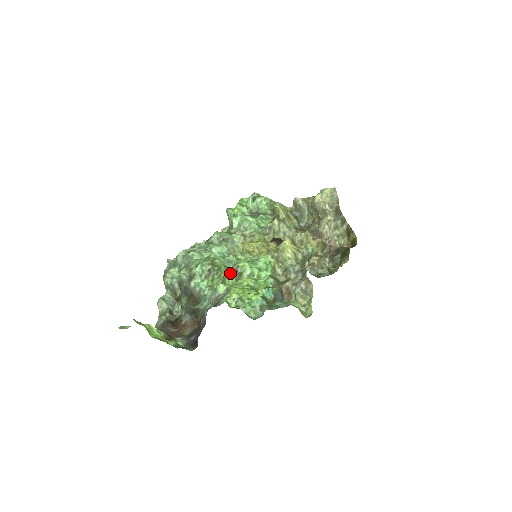
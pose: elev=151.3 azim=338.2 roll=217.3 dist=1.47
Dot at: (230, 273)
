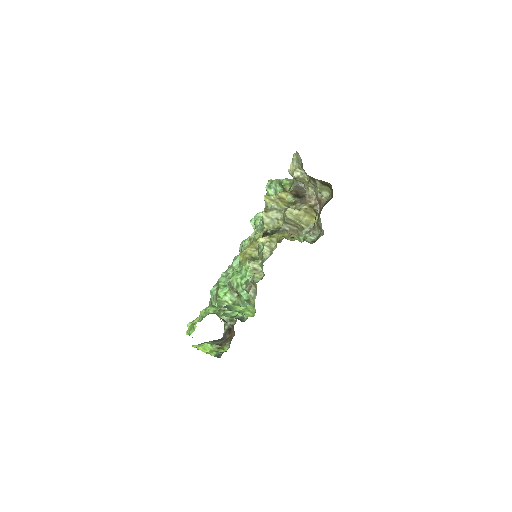
Dot at: (228, 290)
